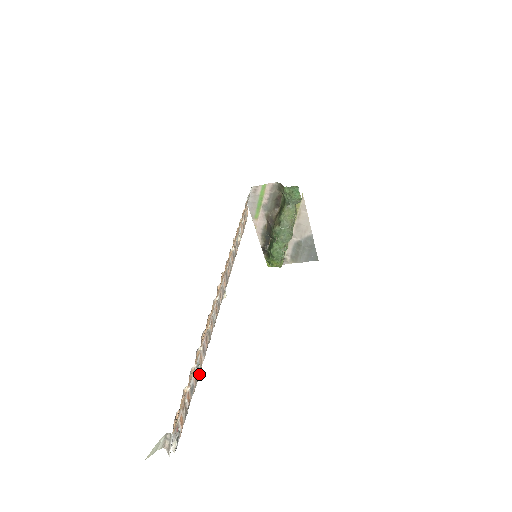
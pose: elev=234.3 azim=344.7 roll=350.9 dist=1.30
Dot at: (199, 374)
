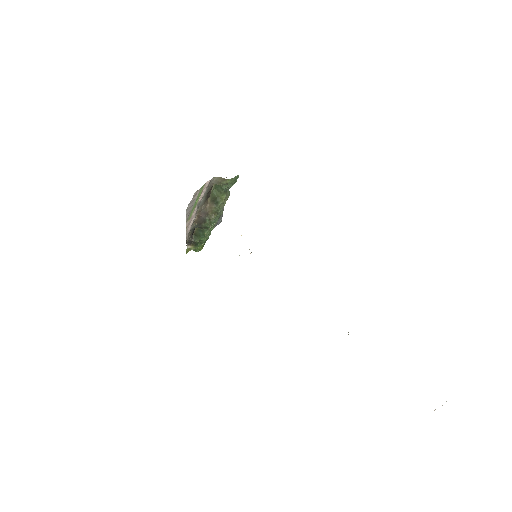
Dot at: occluded
